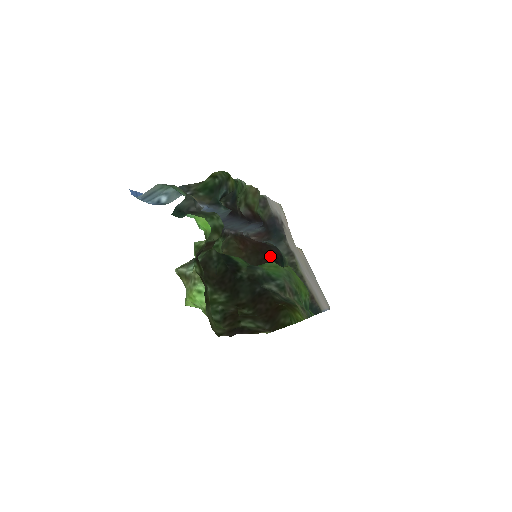
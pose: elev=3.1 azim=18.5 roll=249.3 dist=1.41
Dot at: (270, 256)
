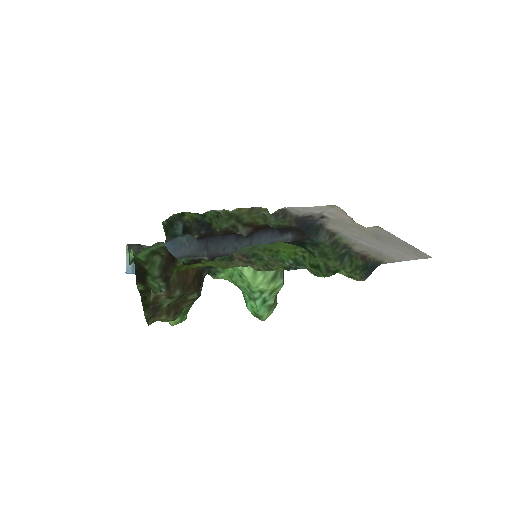
Dot at: occluded
